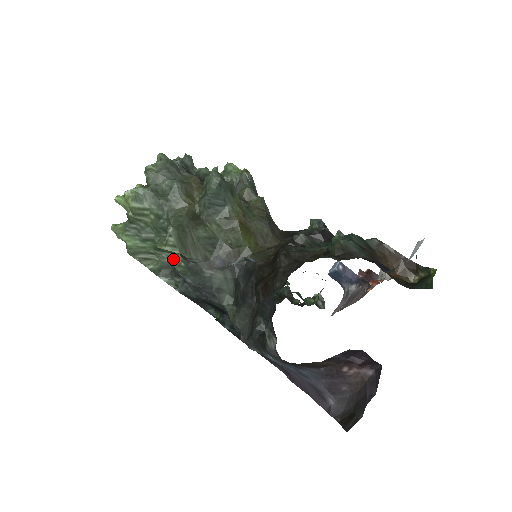
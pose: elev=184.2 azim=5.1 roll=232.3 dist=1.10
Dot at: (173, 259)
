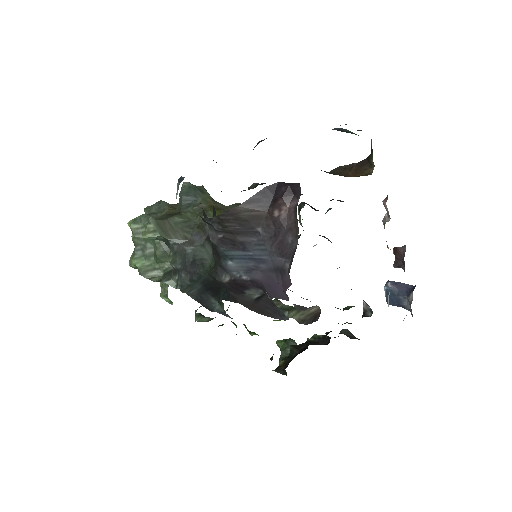
Dot at: occluded
